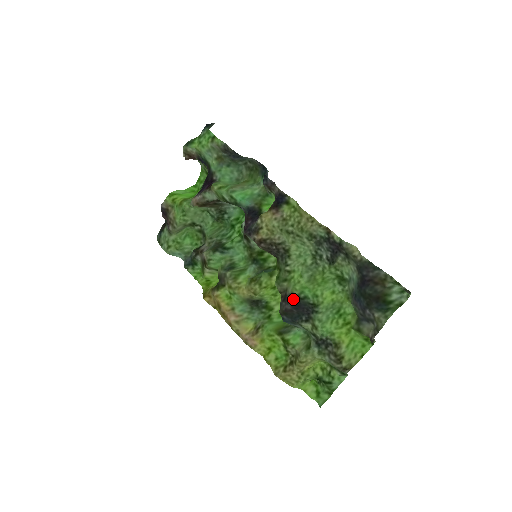
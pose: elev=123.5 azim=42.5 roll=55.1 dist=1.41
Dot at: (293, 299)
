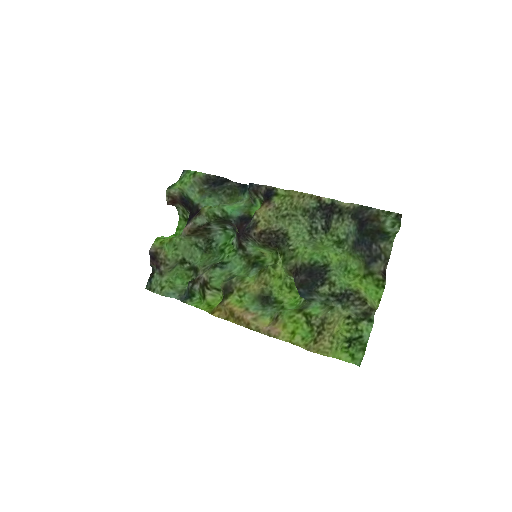
Dot at: (305, 268)
